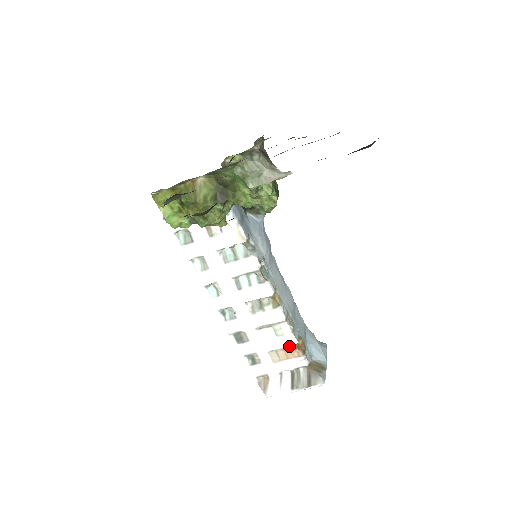
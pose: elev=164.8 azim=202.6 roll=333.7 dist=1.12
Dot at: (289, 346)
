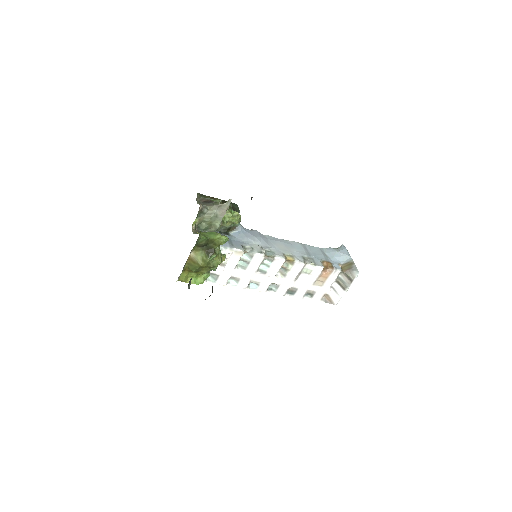
Dot at: (321, 272)
